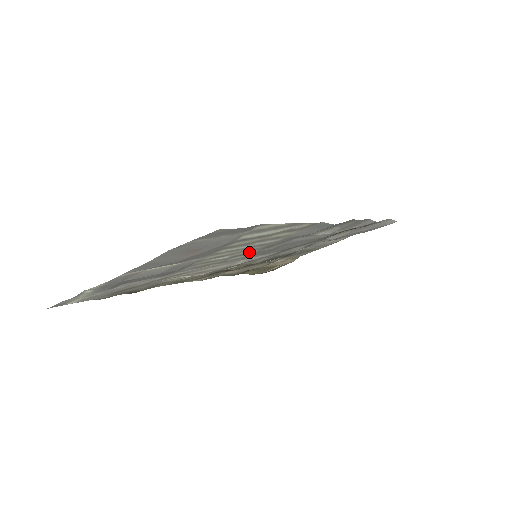
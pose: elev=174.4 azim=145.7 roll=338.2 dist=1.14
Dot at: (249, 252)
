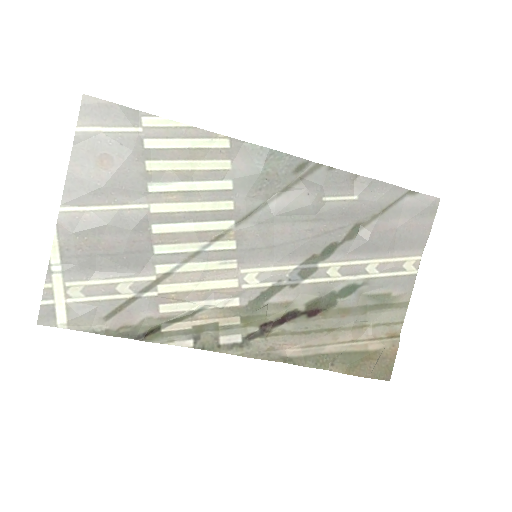
Dot at: (225, 230)
